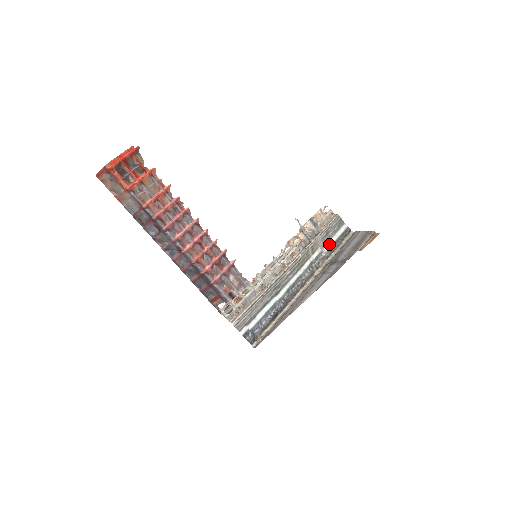
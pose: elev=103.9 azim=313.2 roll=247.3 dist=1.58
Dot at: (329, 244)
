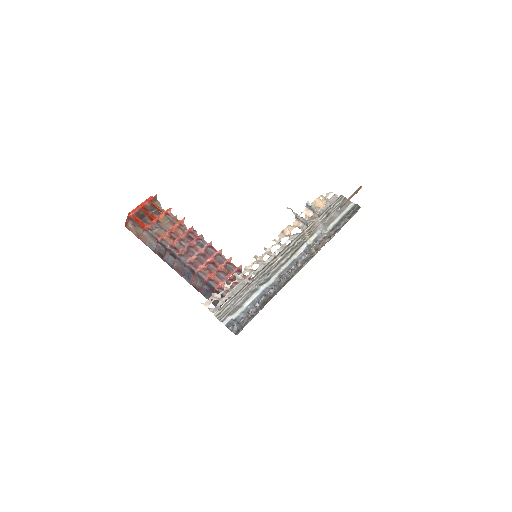
Dot at: (332, 225)
